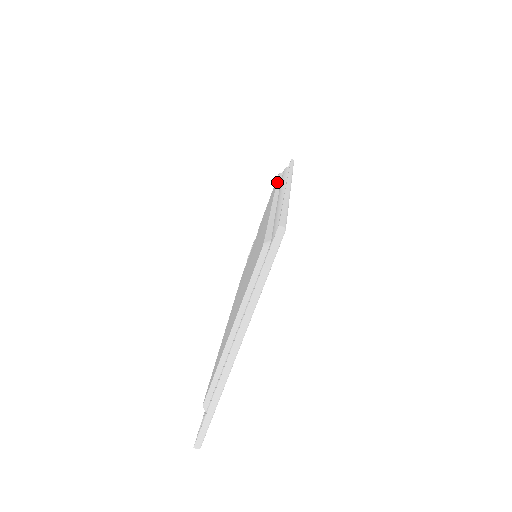
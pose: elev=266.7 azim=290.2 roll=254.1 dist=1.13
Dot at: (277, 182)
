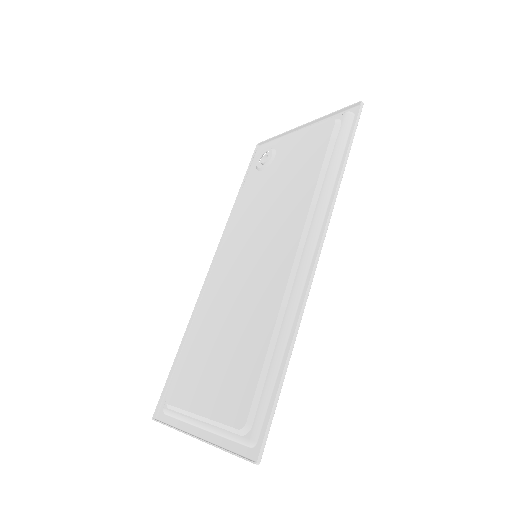
Dot at: (319, 180)
